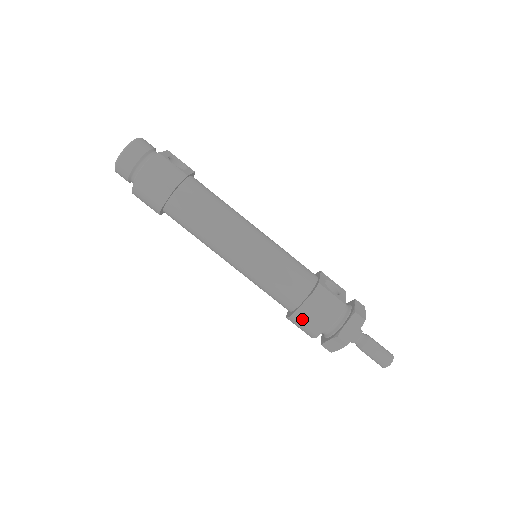
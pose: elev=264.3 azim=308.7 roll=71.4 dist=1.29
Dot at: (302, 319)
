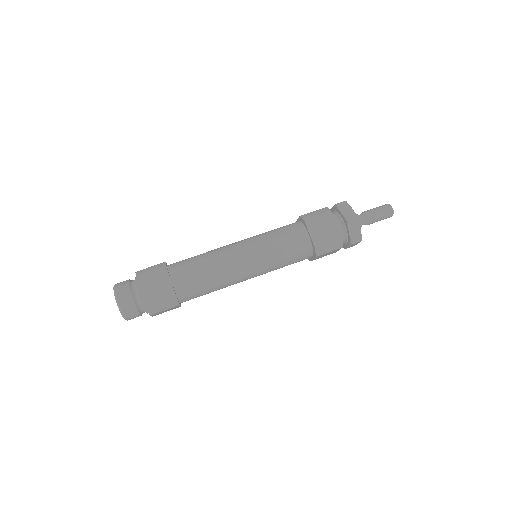
Dot at: (321, 240)
